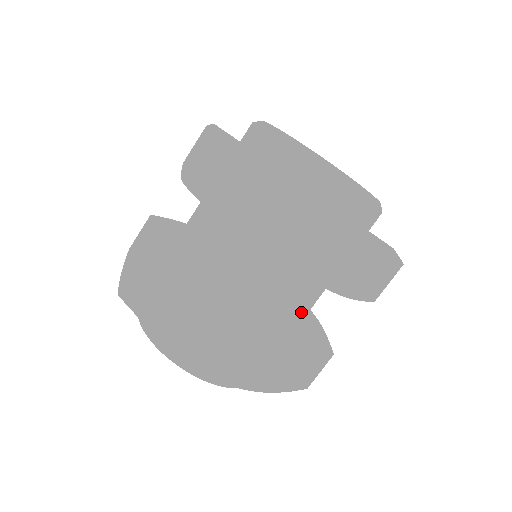
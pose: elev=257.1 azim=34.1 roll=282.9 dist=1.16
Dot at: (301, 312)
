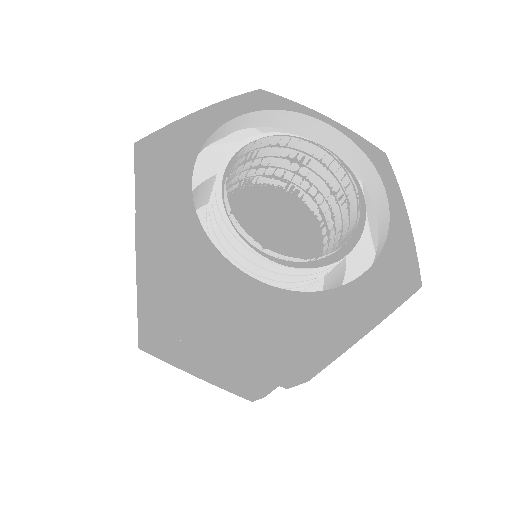
Dot at: occluded
